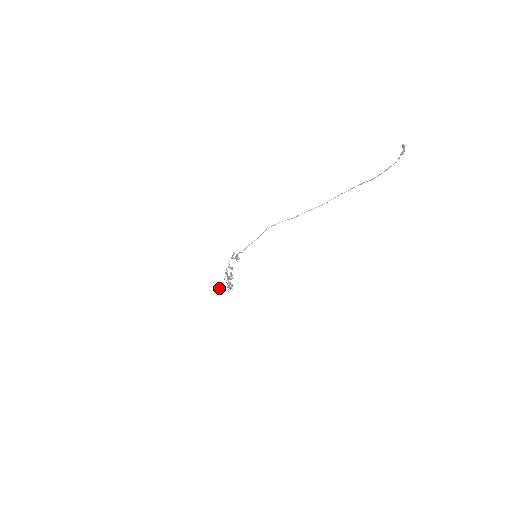
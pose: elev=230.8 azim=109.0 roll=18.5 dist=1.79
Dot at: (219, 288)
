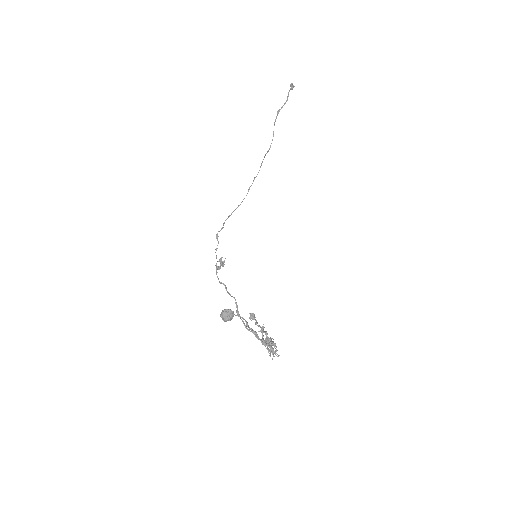
Dot at: (221, 314)
